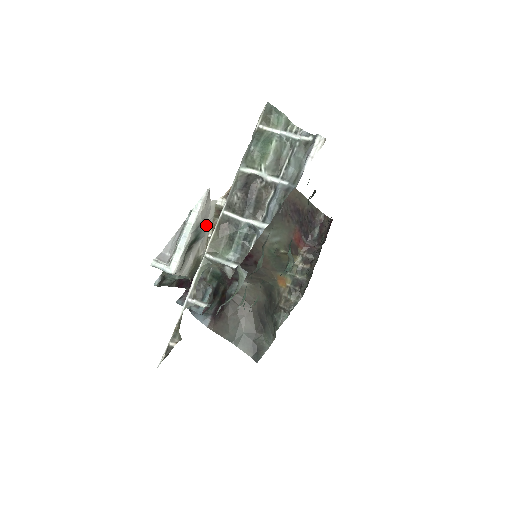
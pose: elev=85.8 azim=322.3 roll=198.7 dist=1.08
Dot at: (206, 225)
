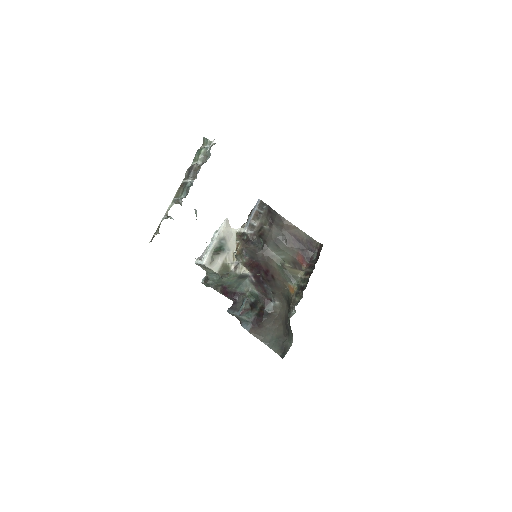
Dot at: (230, 243)
